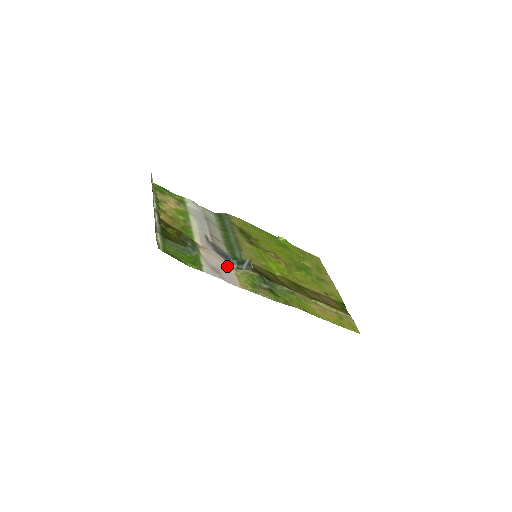
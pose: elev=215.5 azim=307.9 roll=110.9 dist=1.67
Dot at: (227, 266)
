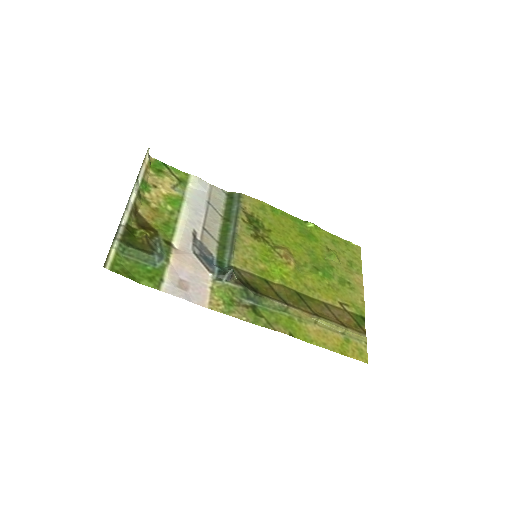
Dot at: (204, 276)
